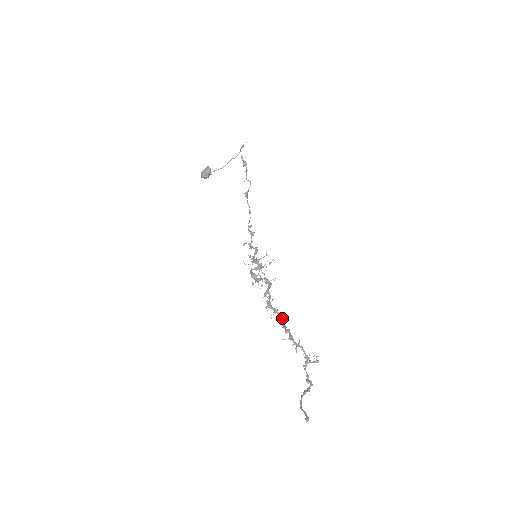
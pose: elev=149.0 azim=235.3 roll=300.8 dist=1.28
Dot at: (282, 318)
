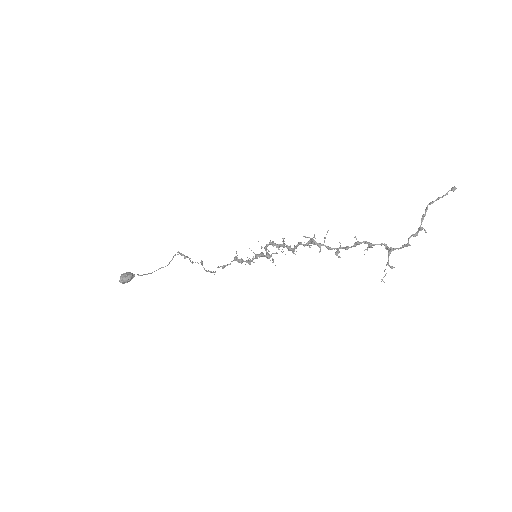
Dot at: occluded
